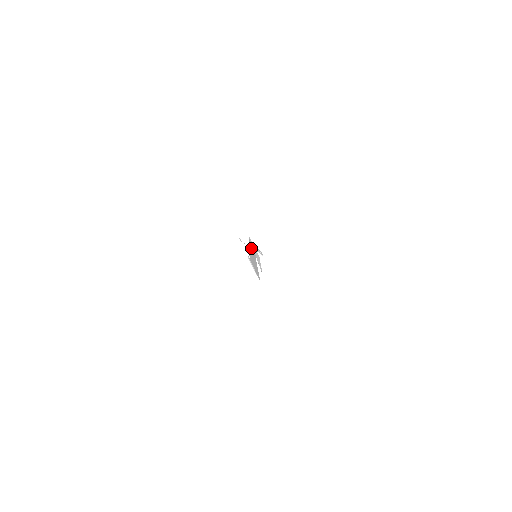
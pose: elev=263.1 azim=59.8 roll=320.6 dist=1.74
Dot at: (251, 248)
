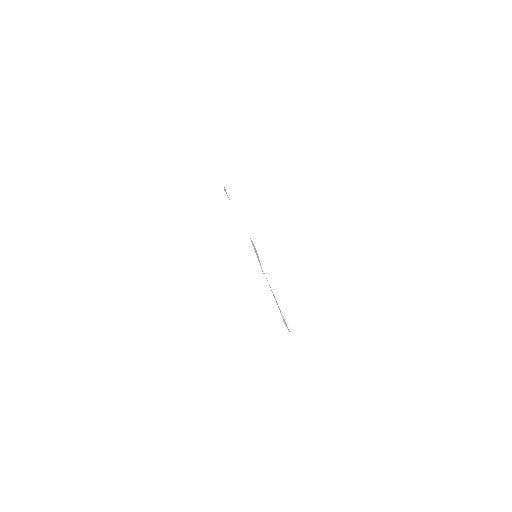
Dot at: occluded
